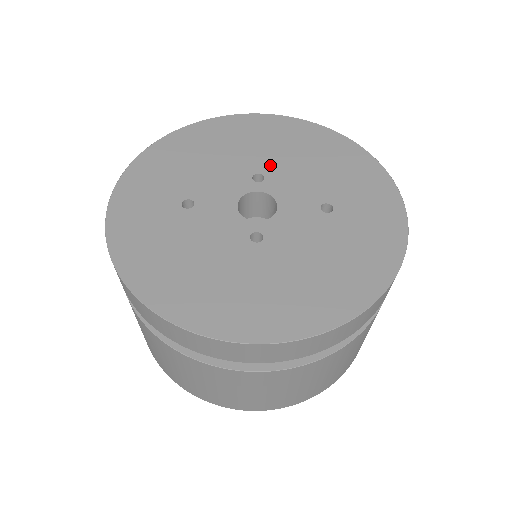
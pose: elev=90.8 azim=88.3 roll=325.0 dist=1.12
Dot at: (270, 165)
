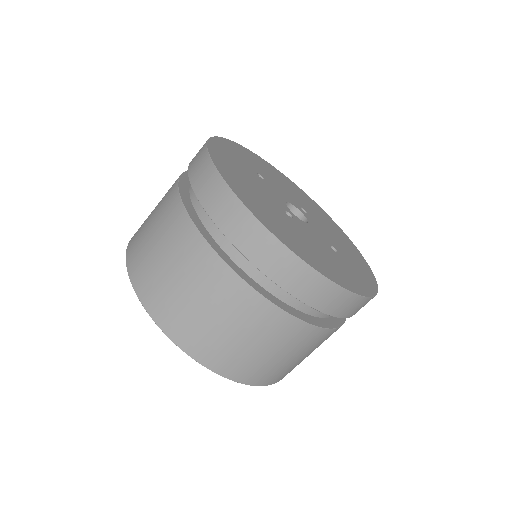
Dot at: (313, 215)
